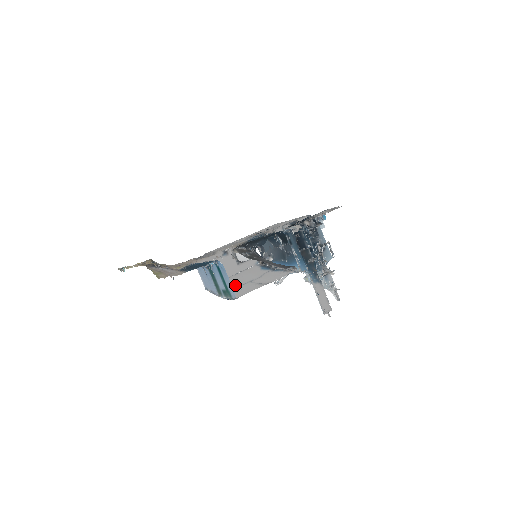
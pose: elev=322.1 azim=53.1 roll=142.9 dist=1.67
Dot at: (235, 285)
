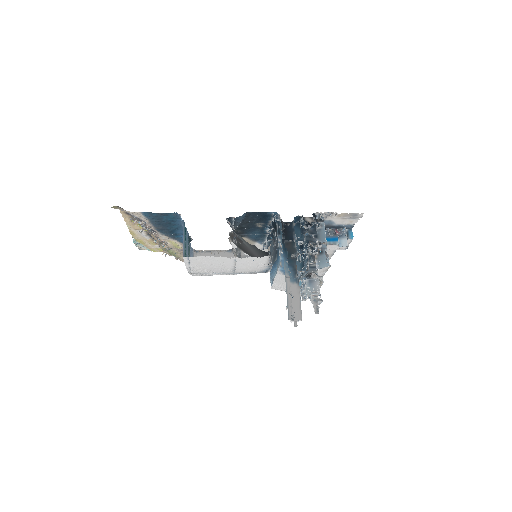
Dot at: (217, 273)
